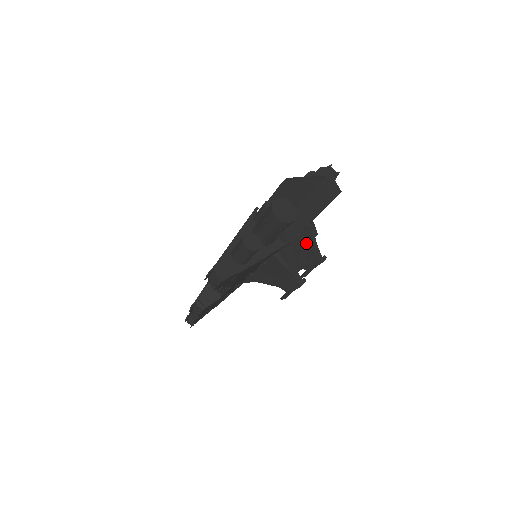
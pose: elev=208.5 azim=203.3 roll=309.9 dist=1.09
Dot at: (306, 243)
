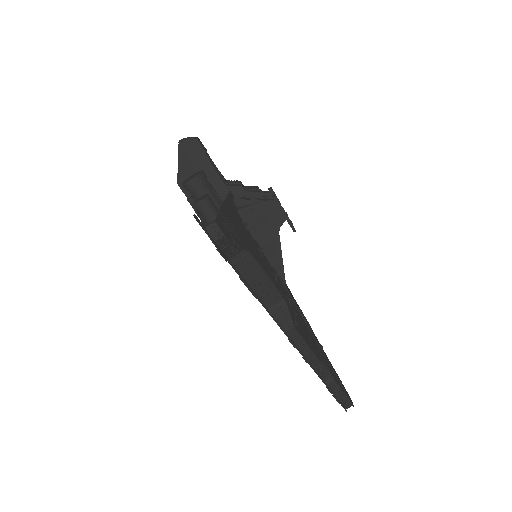
Dot at: (238, 183)
